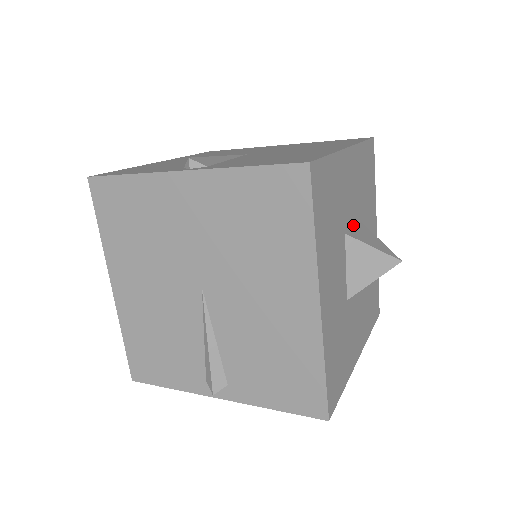
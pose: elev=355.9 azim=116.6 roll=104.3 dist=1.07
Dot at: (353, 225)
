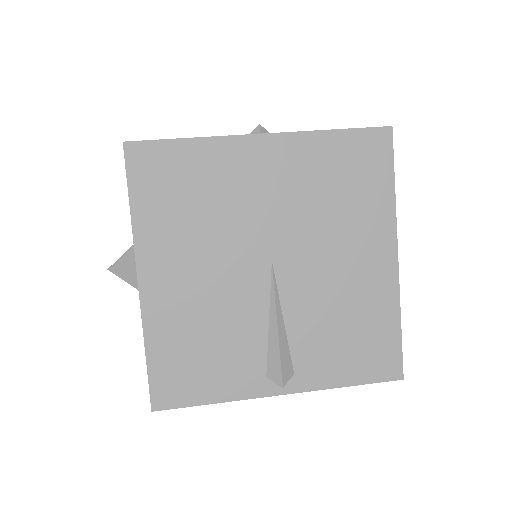
Dot at: occluded
